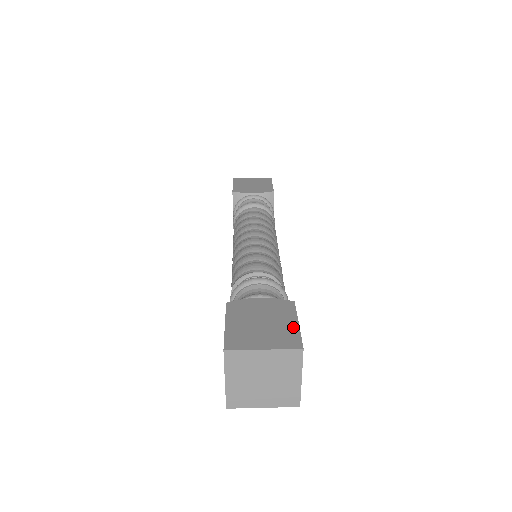
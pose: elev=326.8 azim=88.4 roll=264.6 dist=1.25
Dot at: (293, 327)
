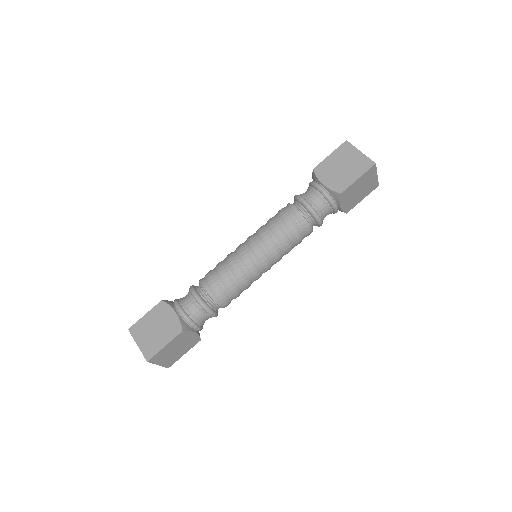
Dot at: (160, 346)
